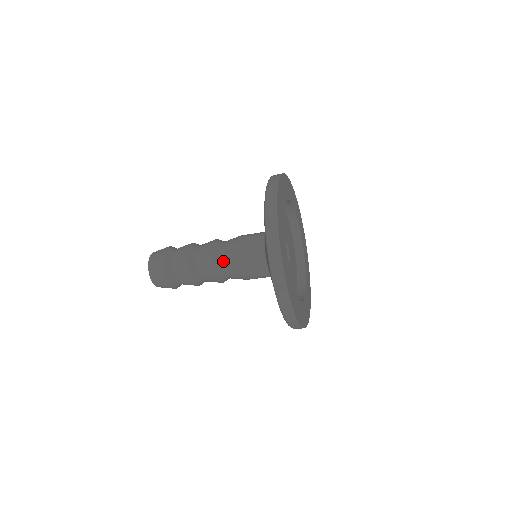
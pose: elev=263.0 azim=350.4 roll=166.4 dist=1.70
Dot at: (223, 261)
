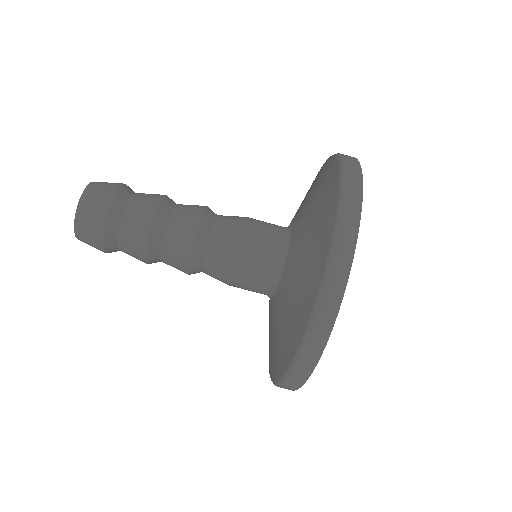
Dot at: (207, 261)
